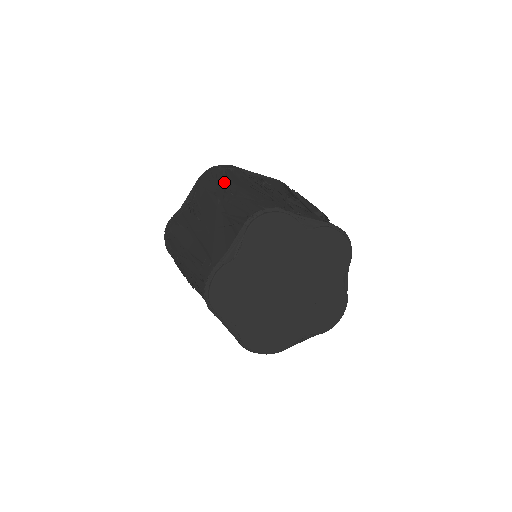
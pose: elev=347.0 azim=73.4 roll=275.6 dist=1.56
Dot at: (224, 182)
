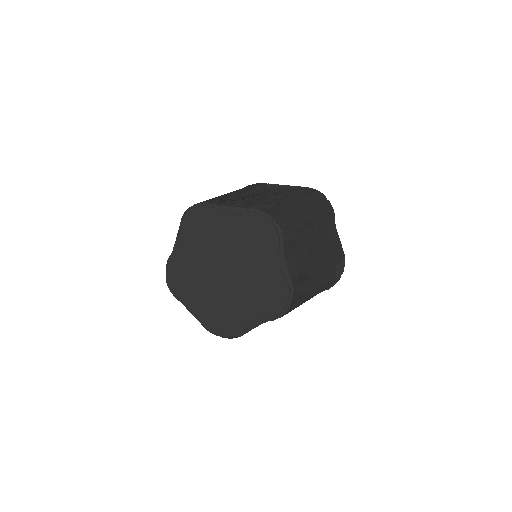
Dot at: occluded
